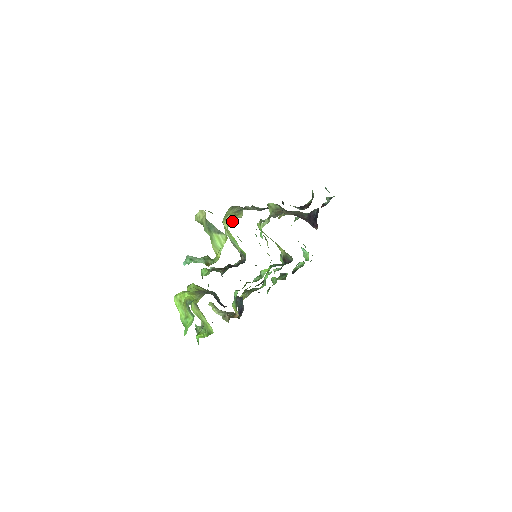
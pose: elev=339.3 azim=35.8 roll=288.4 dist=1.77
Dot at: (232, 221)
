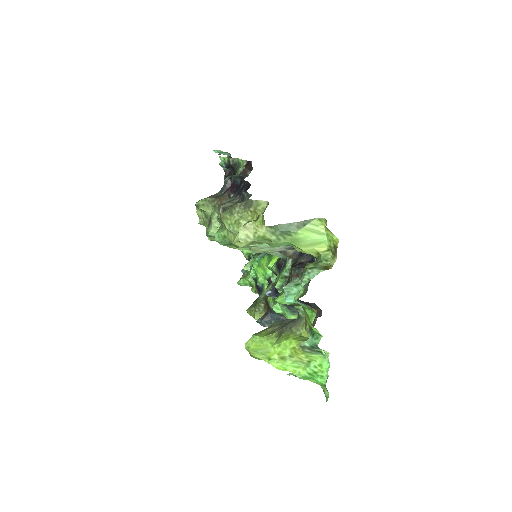
Dot at: (257, 220)
